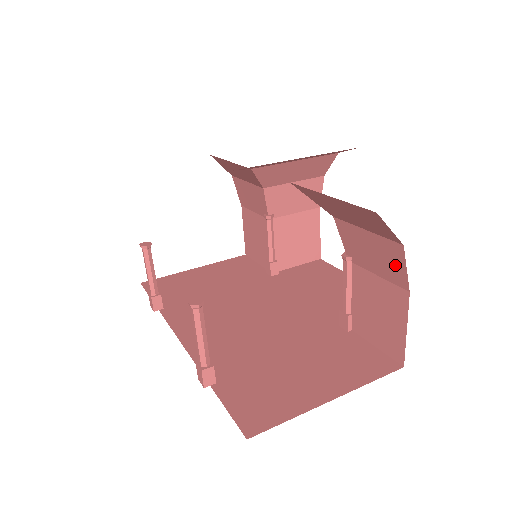
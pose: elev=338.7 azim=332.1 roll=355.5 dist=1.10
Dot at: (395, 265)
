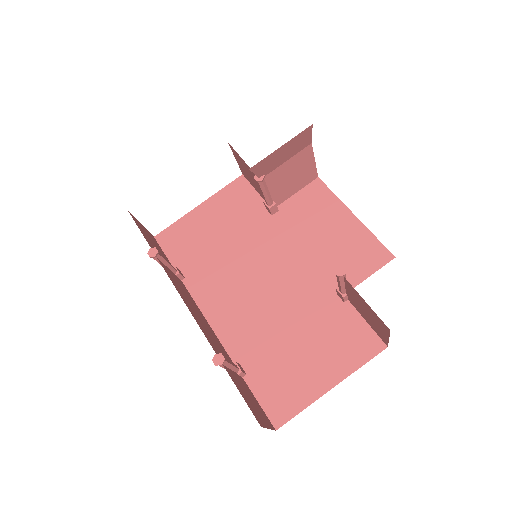
Dot at: occluded
